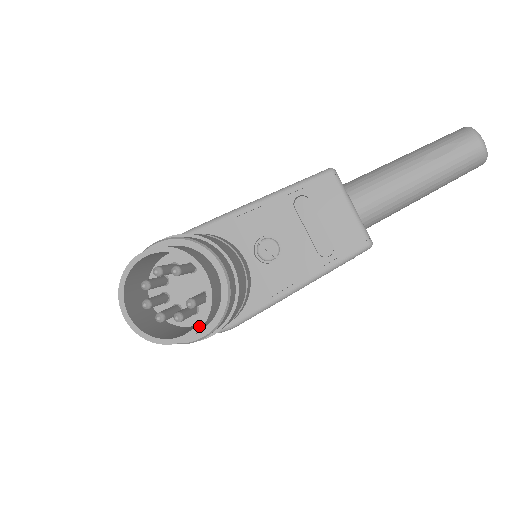
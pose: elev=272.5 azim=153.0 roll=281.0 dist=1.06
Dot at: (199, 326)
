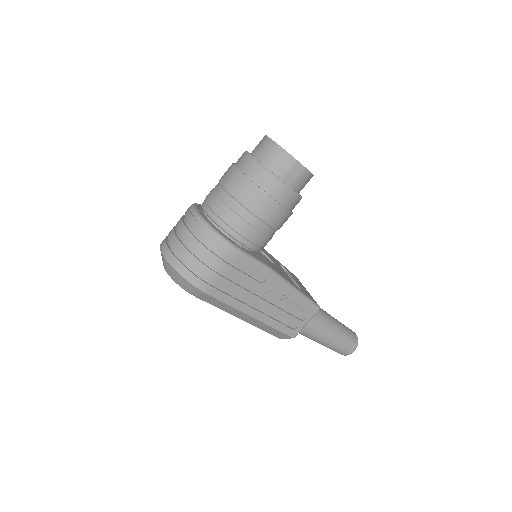
Dot at: (308, 170)
